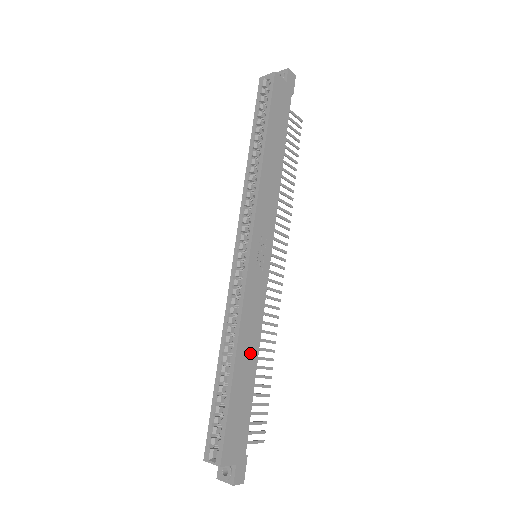
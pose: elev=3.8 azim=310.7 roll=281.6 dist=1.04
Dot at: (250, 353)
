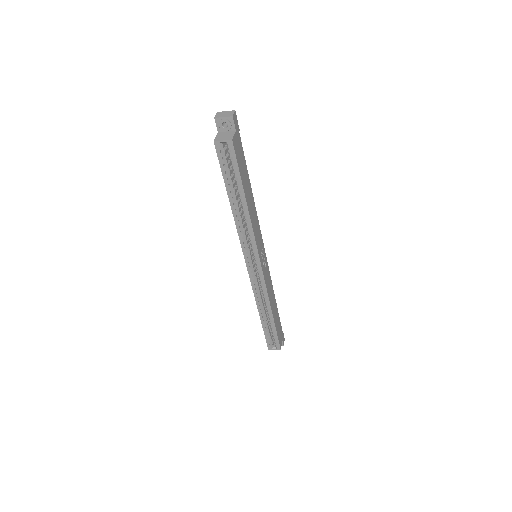
Dot at: (274, 302)
